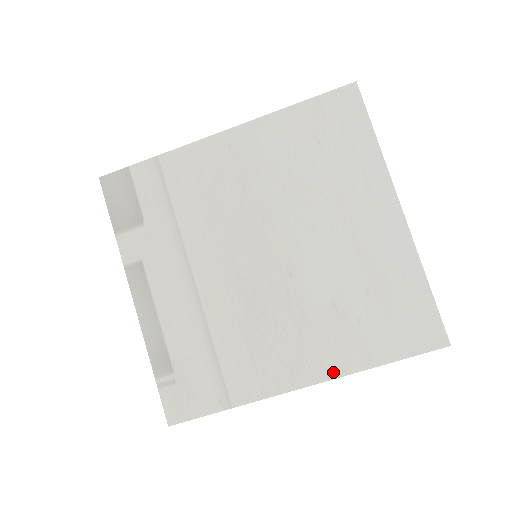
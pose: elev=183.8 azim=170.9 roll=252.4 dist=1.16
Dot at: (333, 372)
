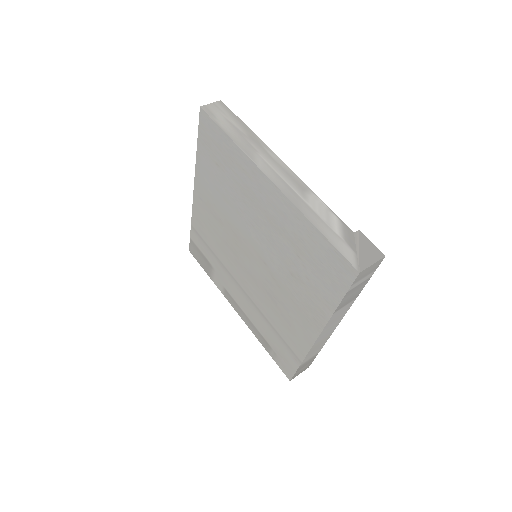
Dot at: (321, 322)
